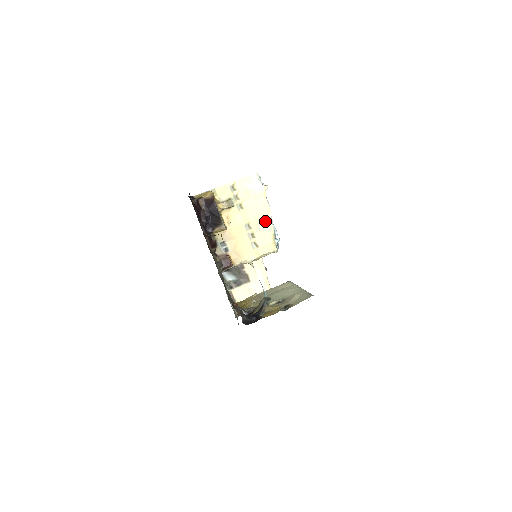
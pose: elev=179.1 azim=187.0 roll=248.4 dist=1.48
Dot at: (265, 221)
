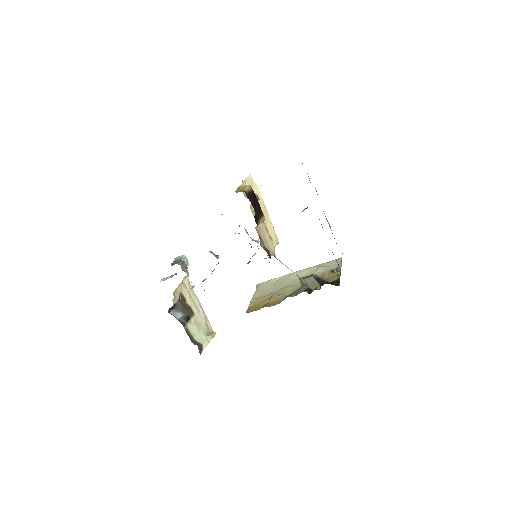
Dot at: (267, 216)
